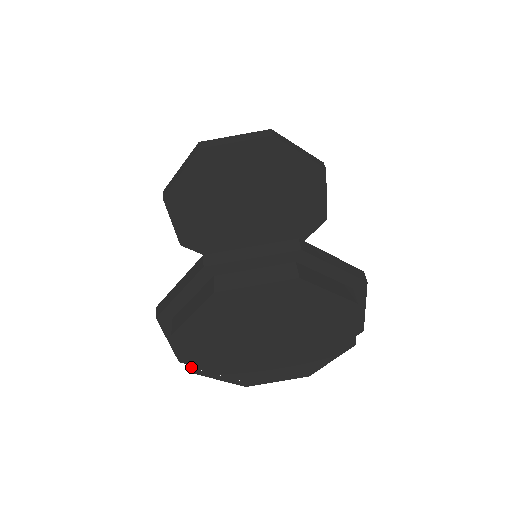
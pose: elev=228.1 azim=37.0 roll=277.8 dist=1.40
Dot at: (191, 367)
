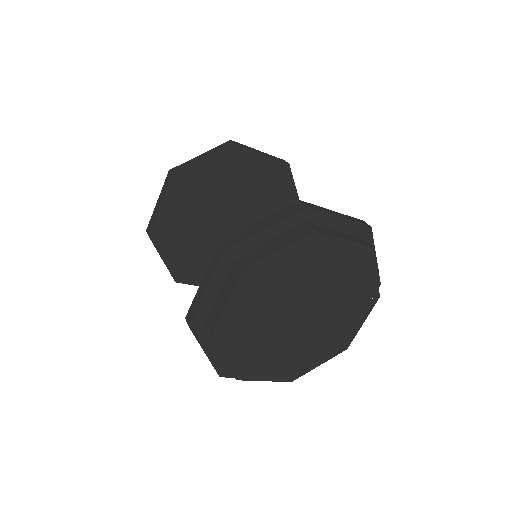
Dot at: (235, 372)
